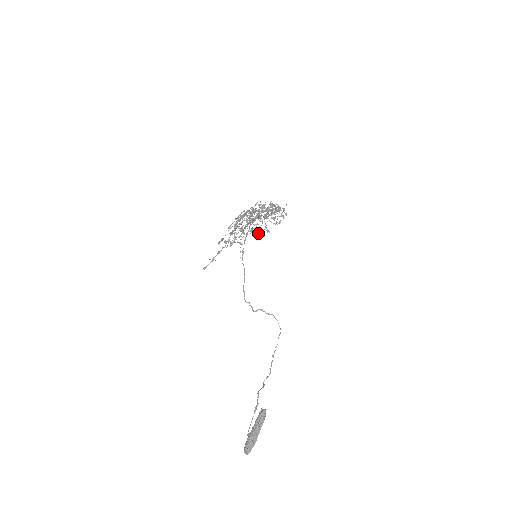
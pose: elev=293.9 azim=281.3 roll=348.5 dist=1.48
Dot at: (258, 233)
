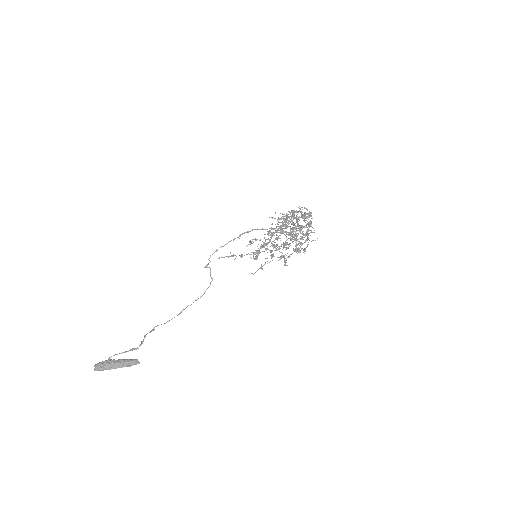
Dot at: occluded
